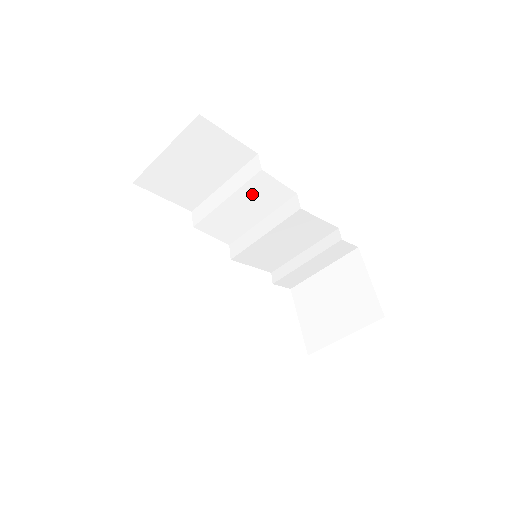
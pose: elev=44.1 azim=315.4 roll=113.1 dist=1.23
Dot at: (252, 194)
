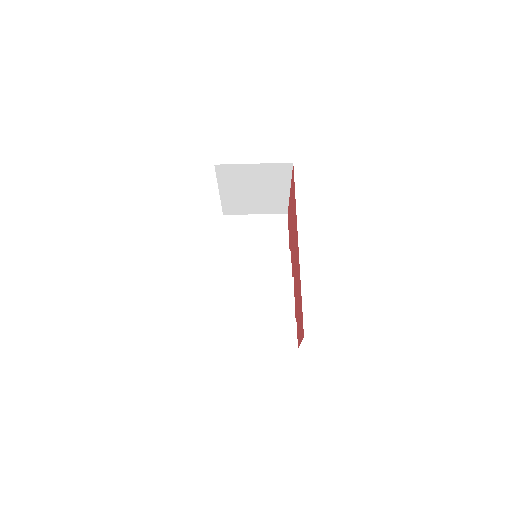
Dot at: (271, 261)
